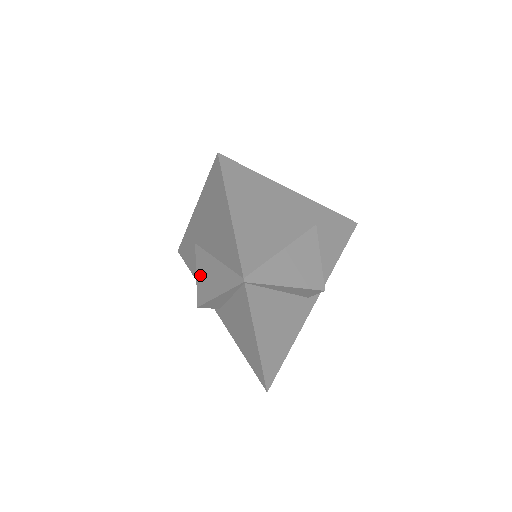
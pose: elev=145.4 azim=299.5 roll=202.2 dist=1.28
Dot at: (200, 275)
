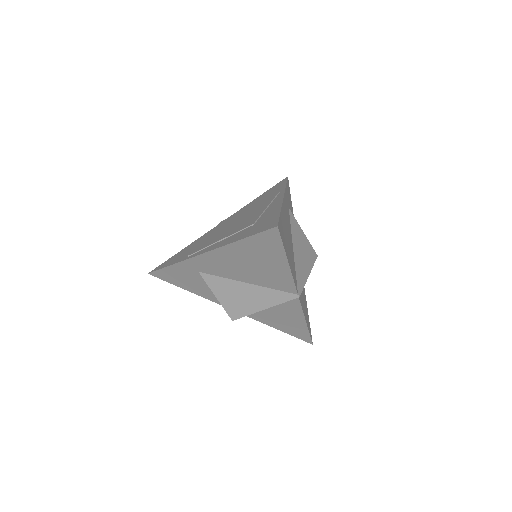
Dot at: (224, 297)
